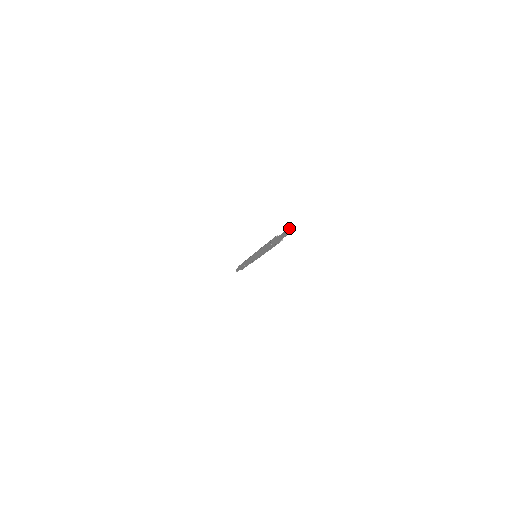
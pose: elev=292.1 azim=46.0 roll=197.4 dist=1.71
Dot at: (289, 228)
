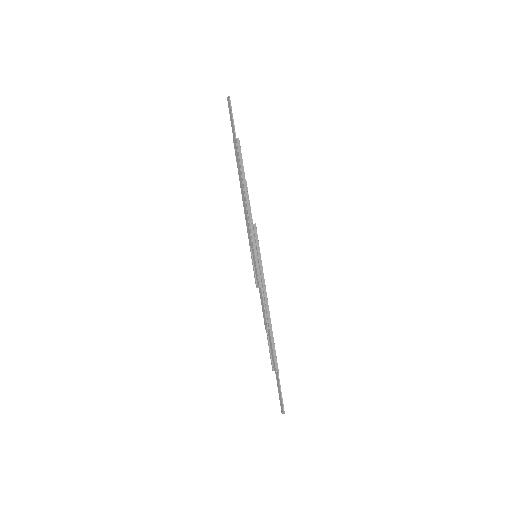
Dot at: (227, 98)
